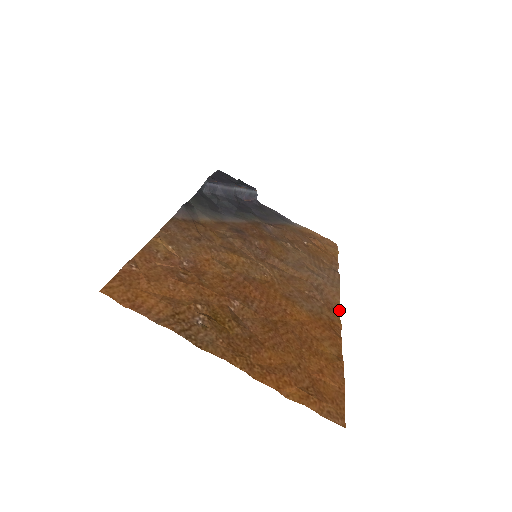
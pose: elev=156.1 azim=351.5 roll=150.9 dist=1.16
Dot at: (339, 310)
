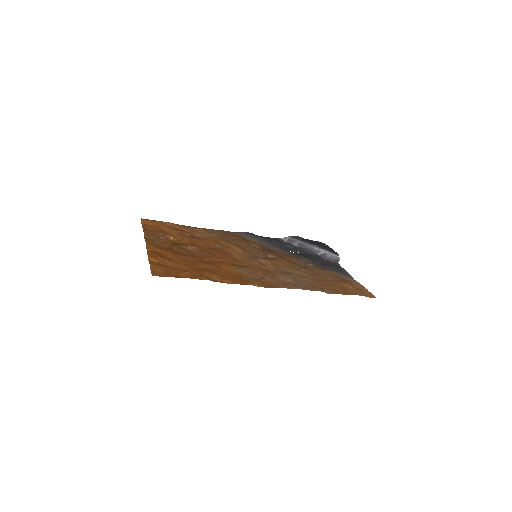
Dot at: (269, 287)
